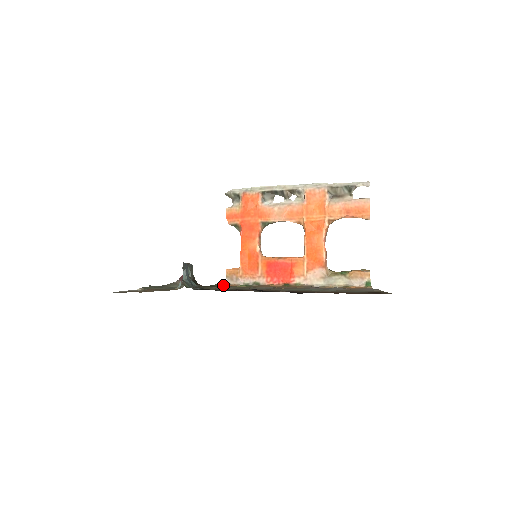
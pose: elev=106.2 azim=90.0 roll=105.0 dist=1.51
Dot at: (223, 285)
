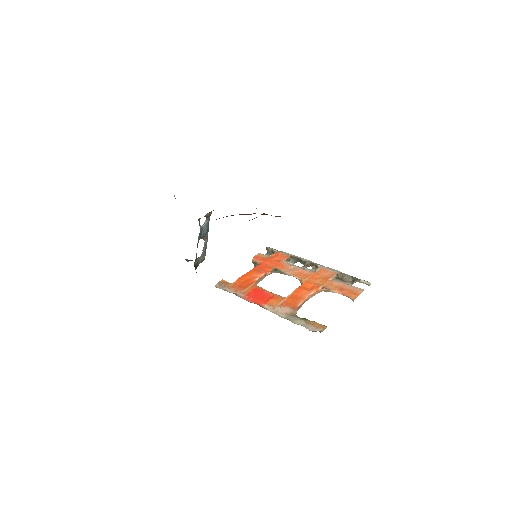
Dot at: occluded
